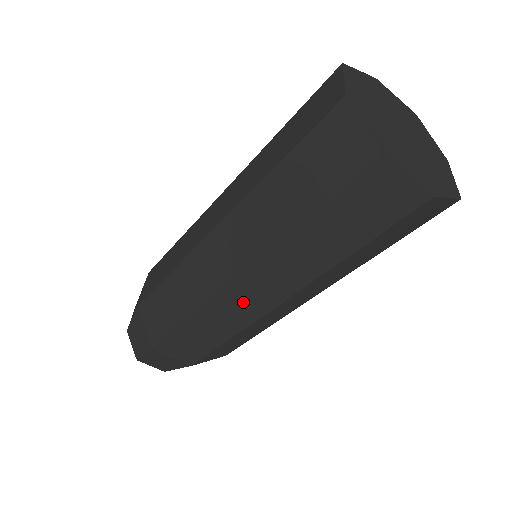
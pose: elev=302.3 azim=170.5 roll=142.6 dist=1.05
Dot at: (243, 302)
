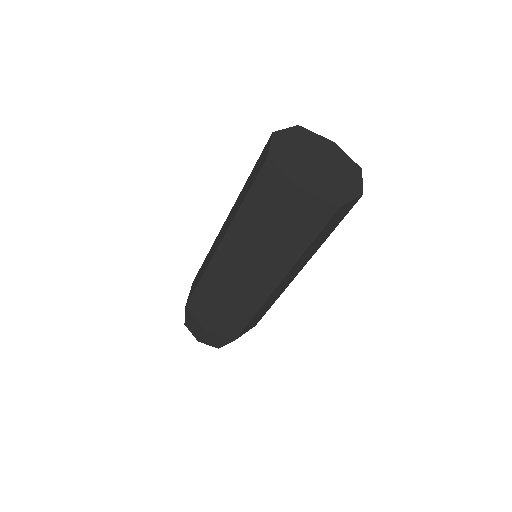
Dot at: (280, 289)
